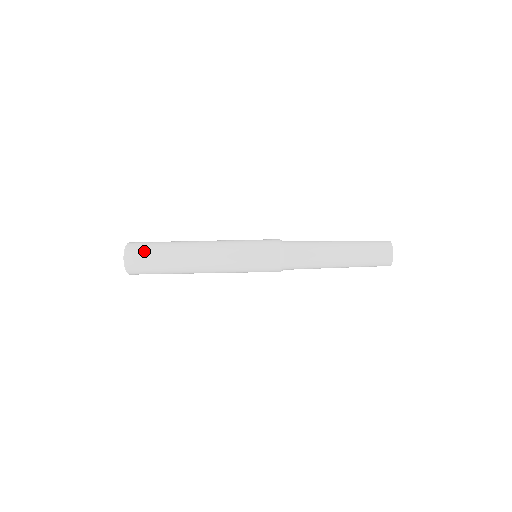
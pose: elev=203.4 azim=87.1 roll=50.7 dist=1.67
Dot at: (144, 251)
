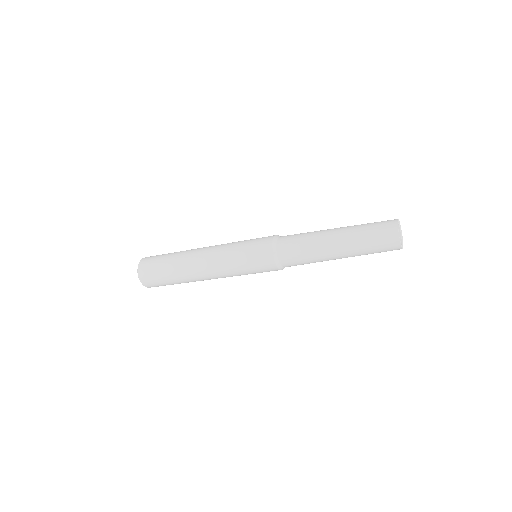
Dot at: (154, 278)
